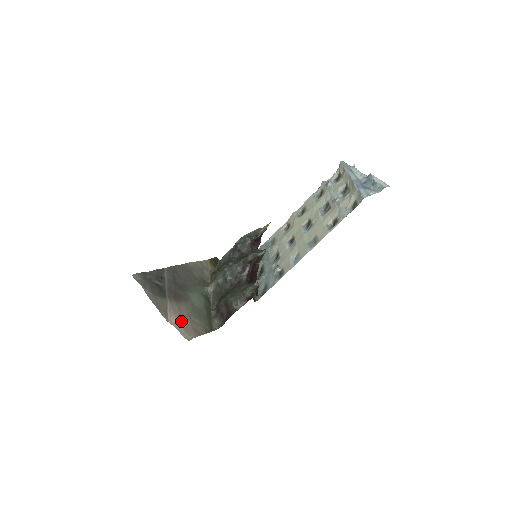
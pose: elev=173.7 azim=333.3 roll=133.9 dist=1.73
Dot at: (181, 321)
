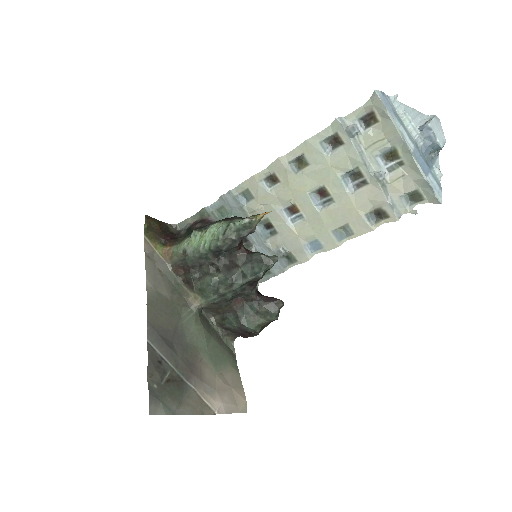
Dot at: (223, 398)
